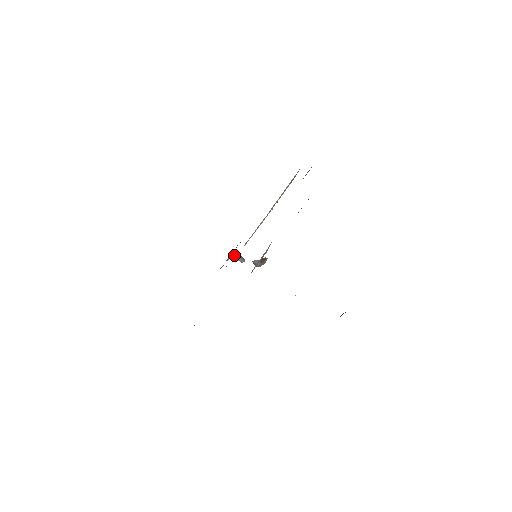
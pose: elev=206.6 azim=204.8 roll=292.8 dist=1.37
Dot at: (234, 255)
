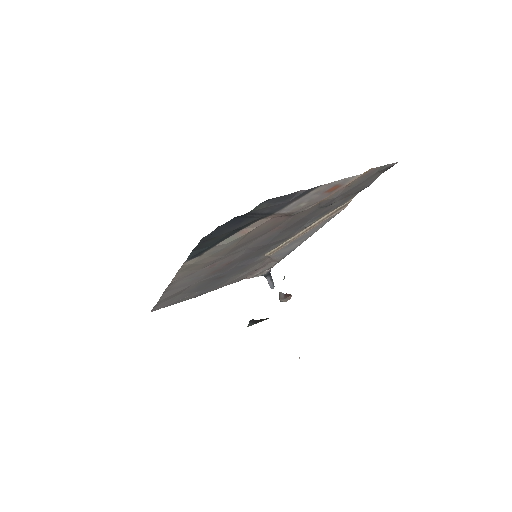
Dot at: (268, 276)
